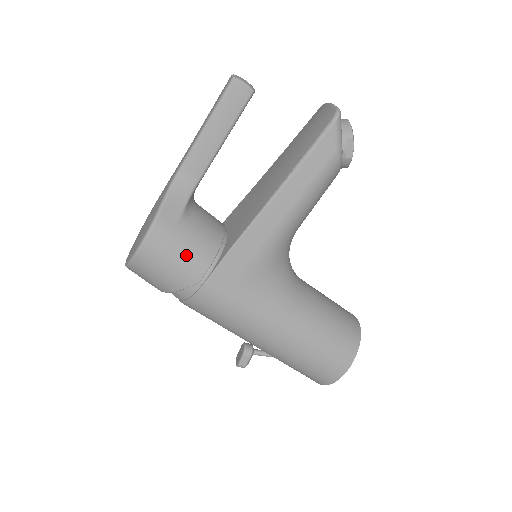
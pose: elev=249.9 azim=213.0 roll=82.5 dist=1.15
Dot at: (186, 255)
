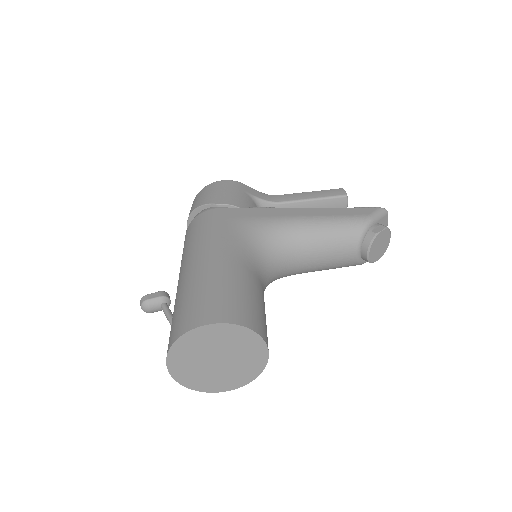
Dot at: (232, 195)
